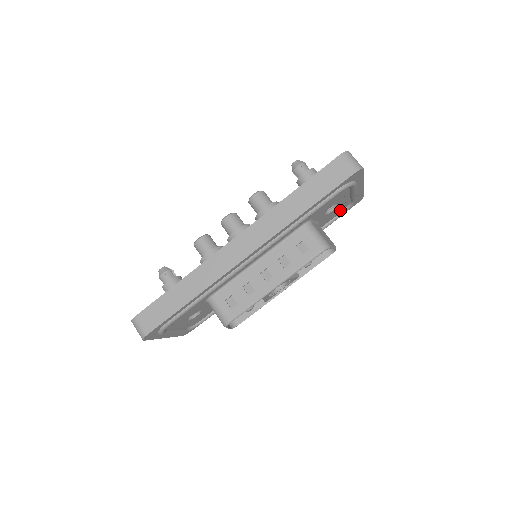
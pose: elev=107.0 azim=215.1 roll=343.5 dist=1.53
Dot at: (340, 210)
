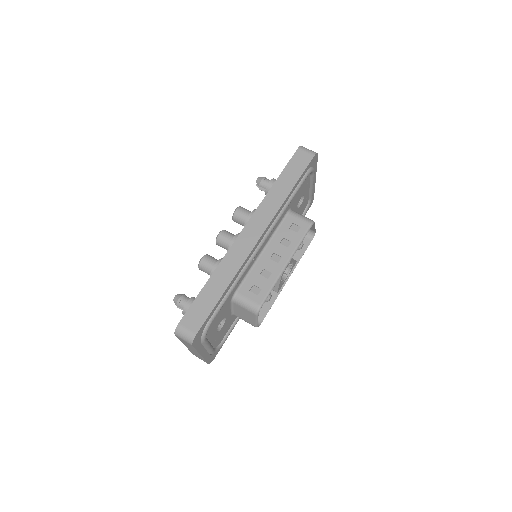
Dot at: (303, 209)
